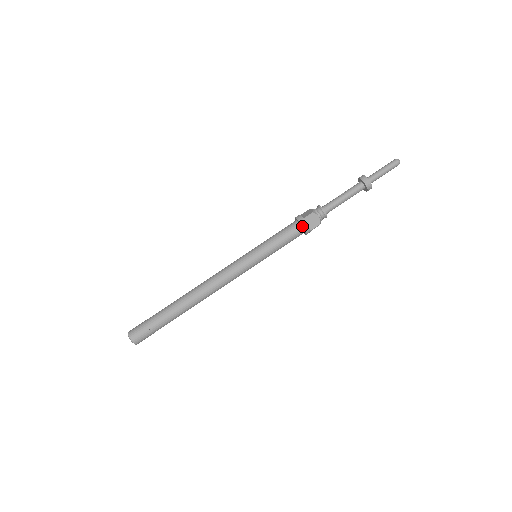
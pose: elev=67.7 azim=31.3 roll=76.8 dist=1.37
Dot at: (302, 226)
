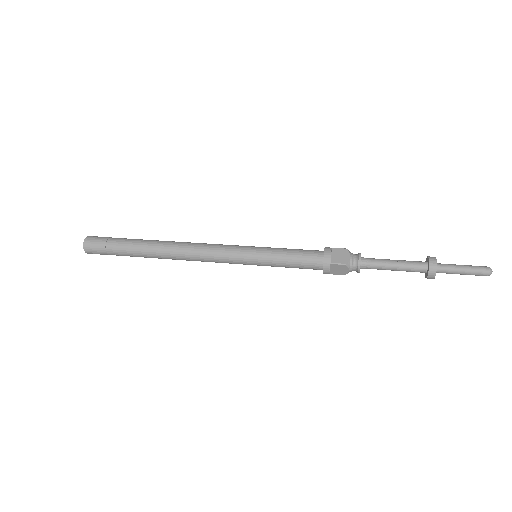
Dot at: (323, 269)
